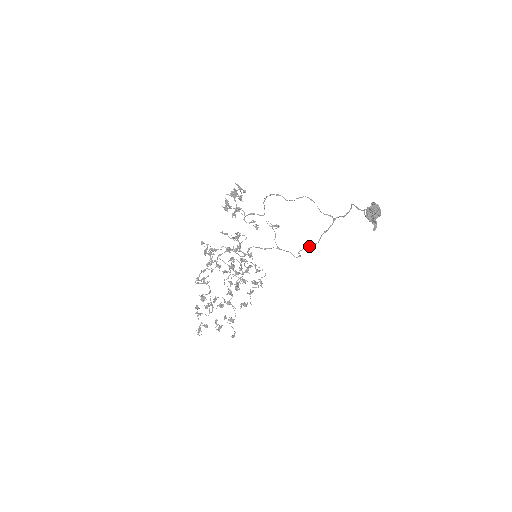
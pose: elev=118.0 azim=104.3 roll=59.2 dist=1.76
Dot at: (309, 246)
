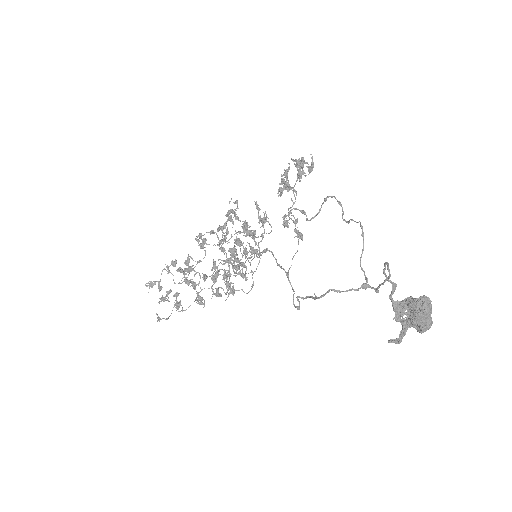
Dot at: (311, 297)
